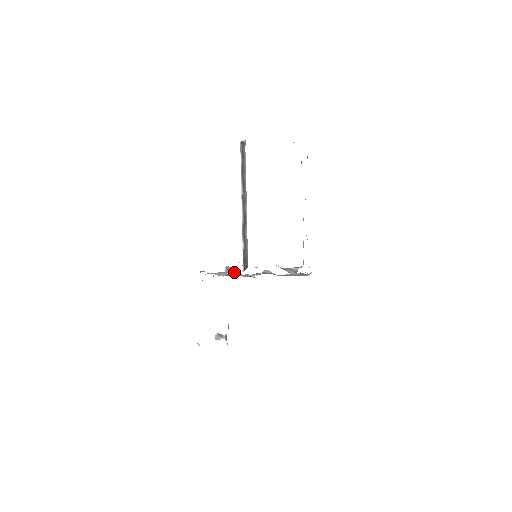
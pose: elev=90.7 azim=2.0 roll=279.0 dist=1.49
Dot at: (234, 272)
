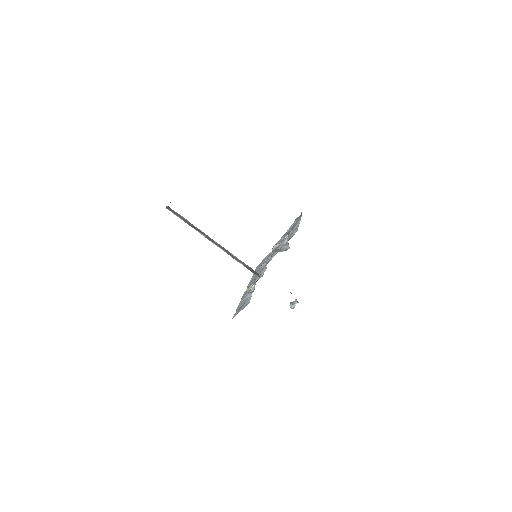
Dot at: occluded
